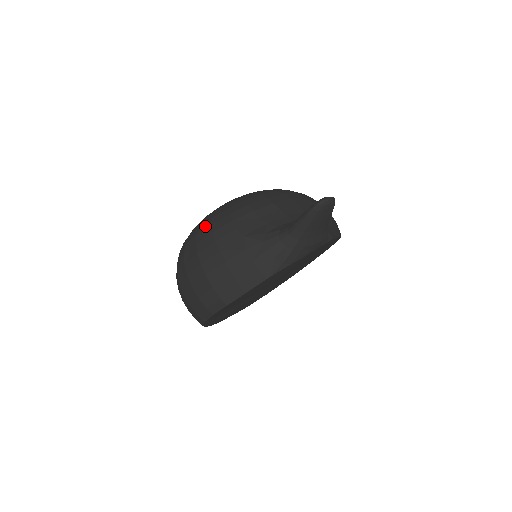
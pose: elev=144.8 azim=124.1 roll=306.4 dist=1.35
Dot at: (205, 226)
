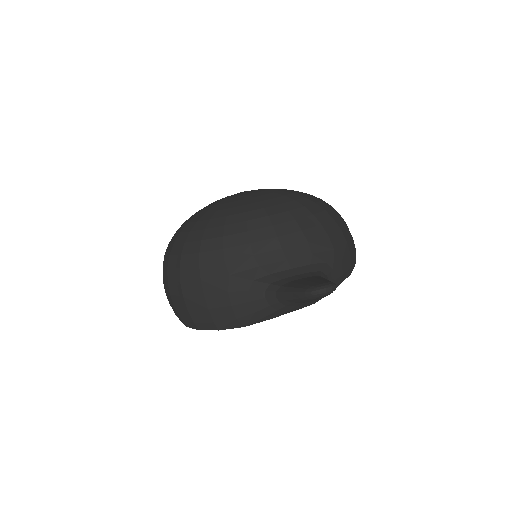
Dot at: (195, 237)
